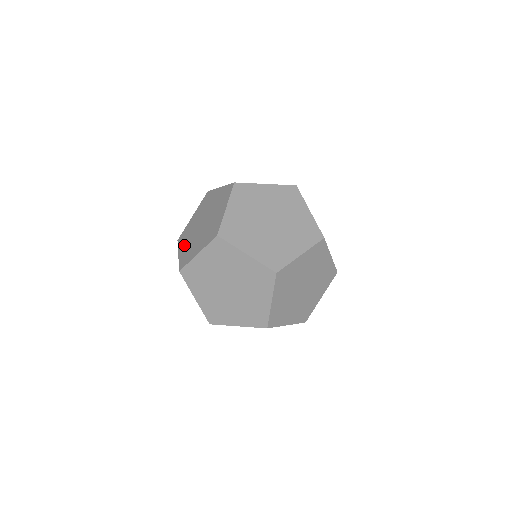
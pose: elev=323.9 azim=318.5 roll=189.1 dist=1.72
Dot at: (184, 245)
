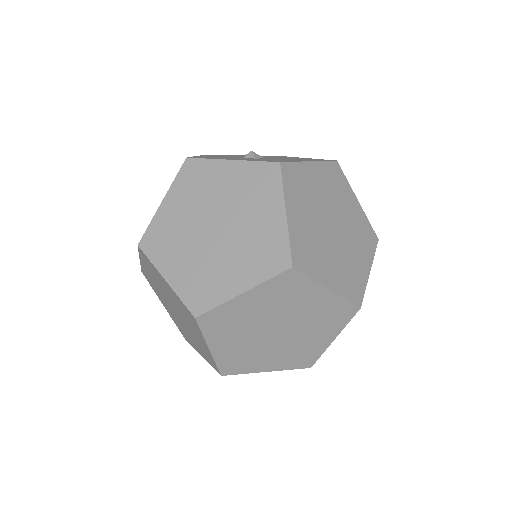
Dot at: occluded
